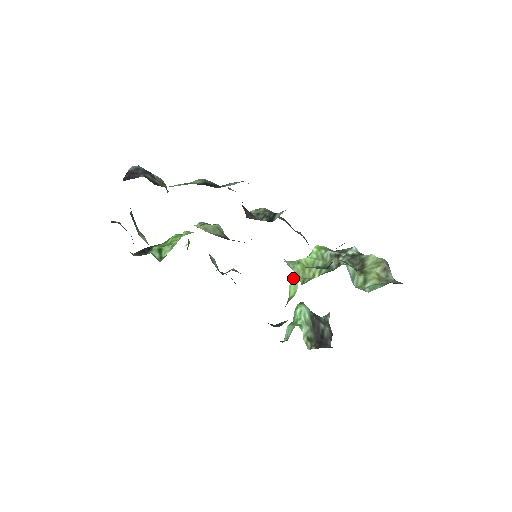
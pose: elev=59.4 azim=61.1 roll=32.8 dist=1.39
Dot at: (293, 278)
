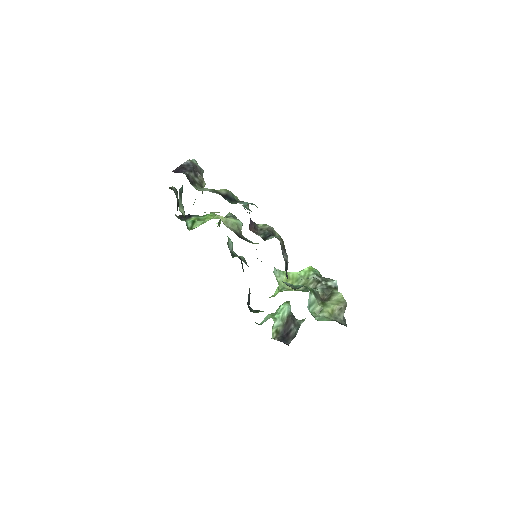
Dot at: occluded
